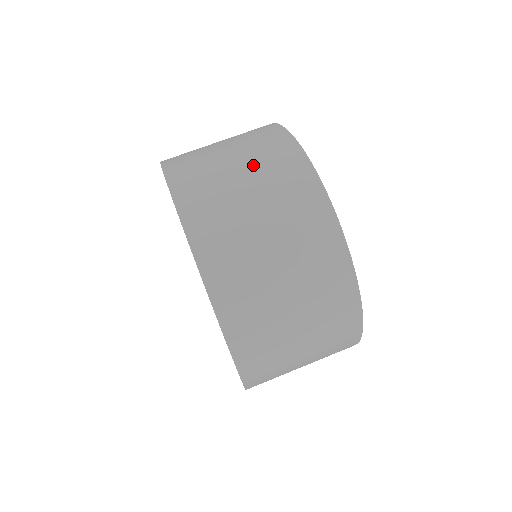
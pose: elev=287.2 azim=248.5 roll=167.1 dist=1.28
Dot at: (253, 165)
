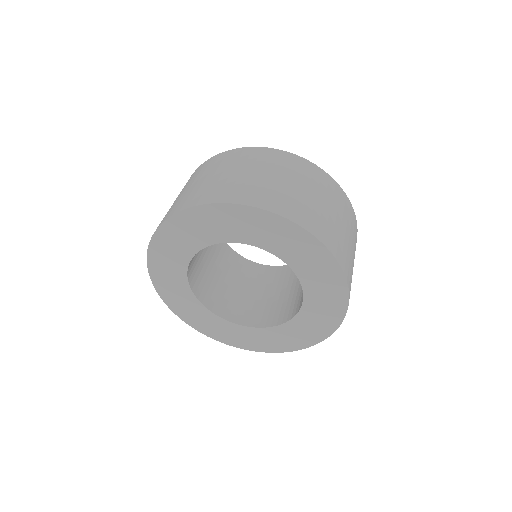
Dot at: (287, 174)
